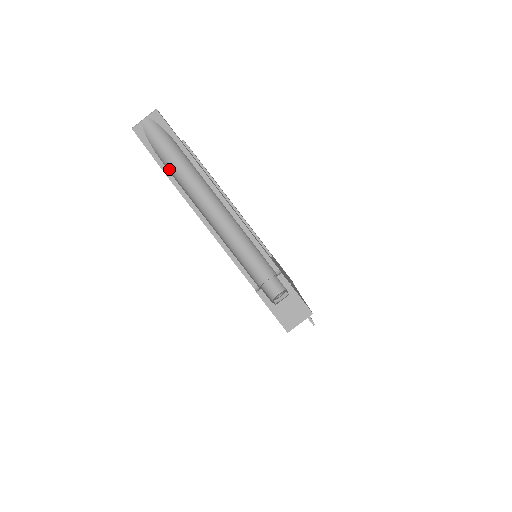
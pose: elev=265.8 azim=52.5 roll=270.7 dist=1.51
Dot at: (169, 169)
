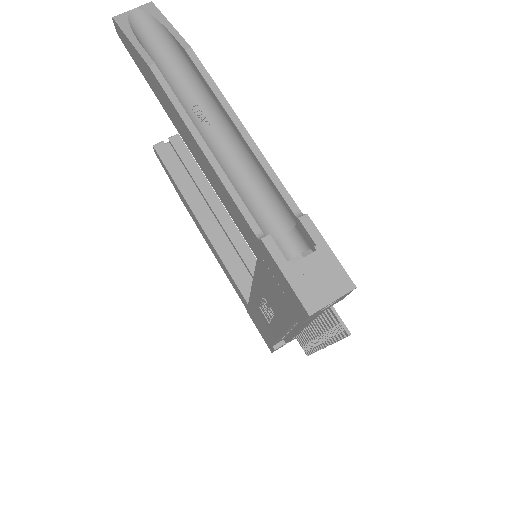
Dot at: occluded
